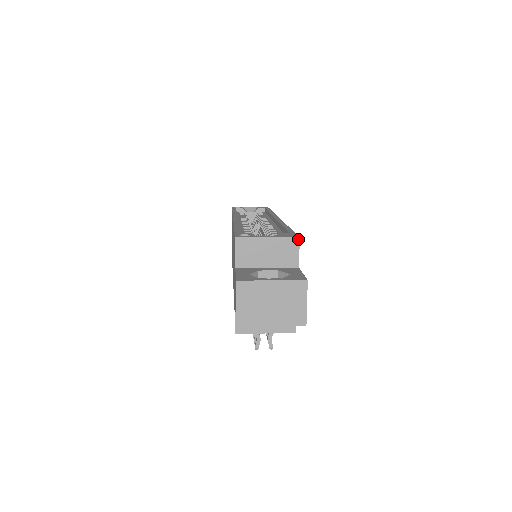
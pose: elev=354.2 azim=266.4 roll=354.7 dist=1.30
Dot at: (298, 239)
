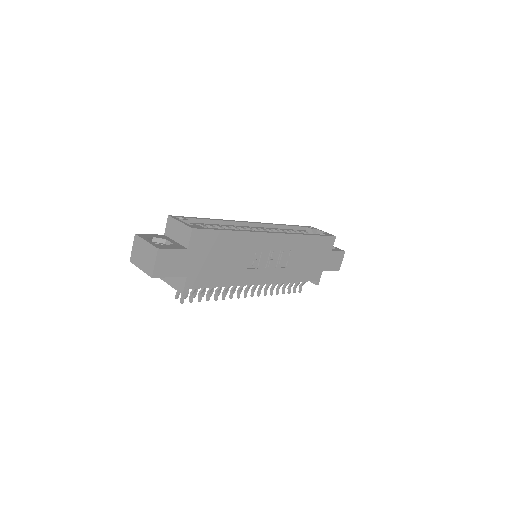
Dot at: (192, 229)
